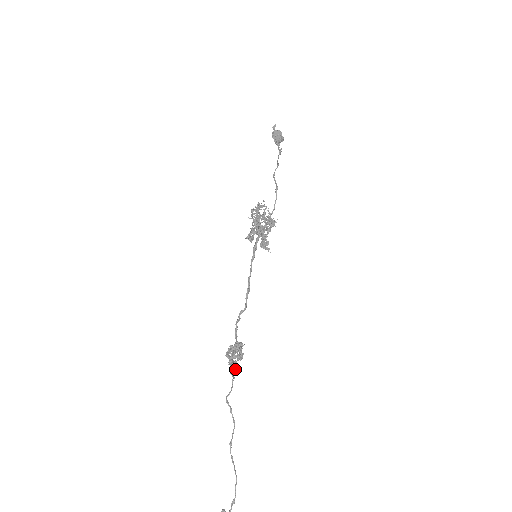
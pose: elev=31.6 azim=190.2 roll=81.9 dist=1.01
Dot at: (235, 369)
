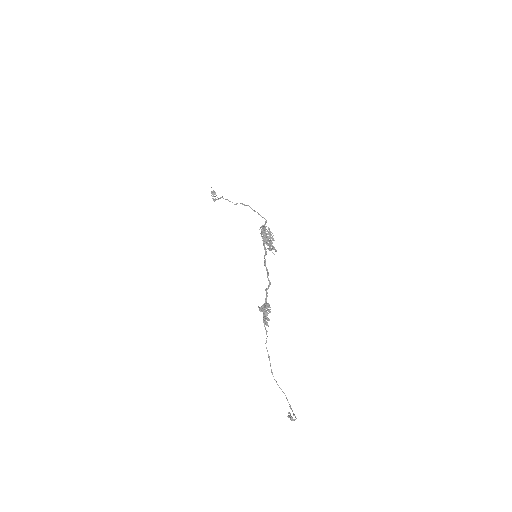
Dot at: (269, 320)
